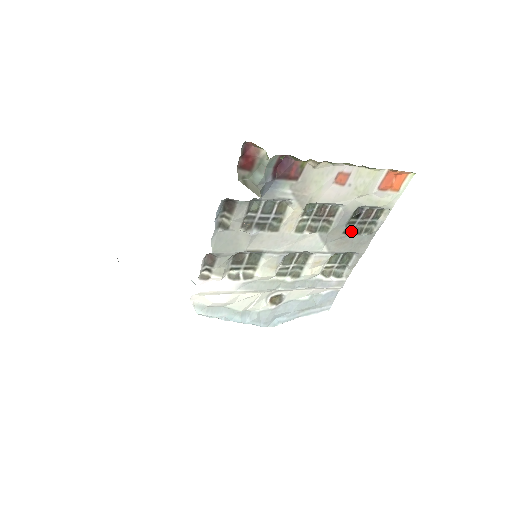
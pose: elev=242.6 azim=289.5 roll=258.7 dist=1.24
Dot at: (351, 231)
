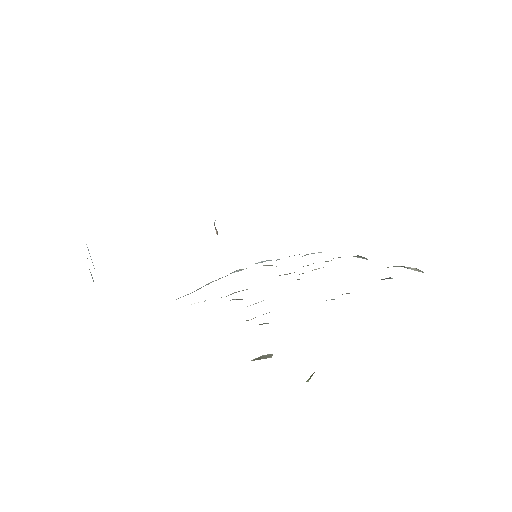
Dot at: occluded
